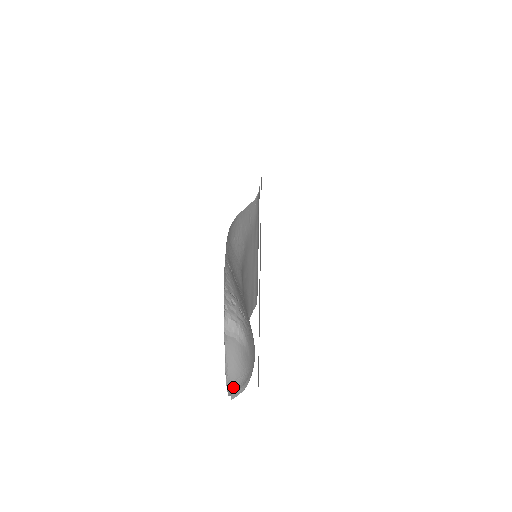
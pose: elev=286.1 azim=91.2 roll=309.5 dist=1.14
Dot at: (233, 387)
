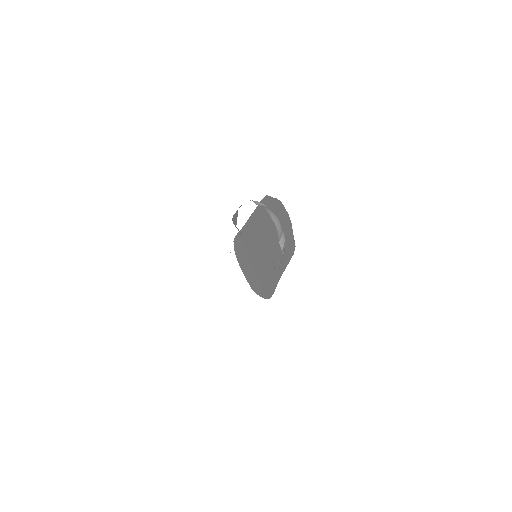
Dot at: (276, 224)
